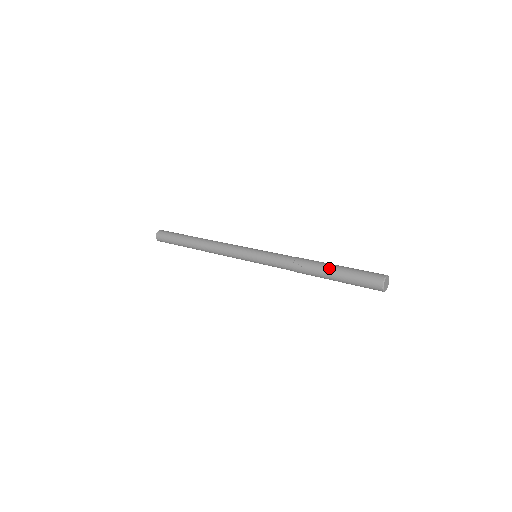
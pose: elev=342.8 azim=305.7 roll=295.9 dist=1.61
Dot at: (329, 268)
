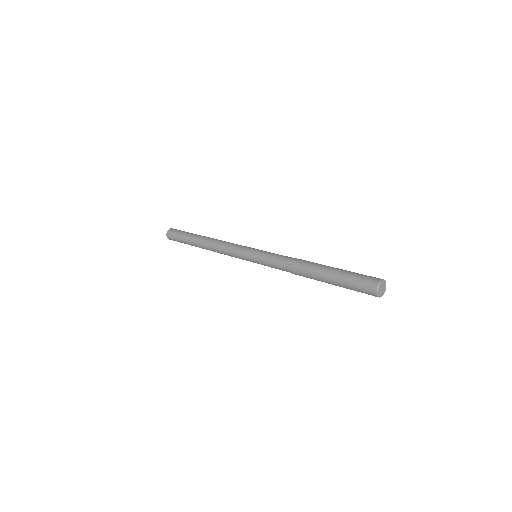
Dot at: (324, 270)
